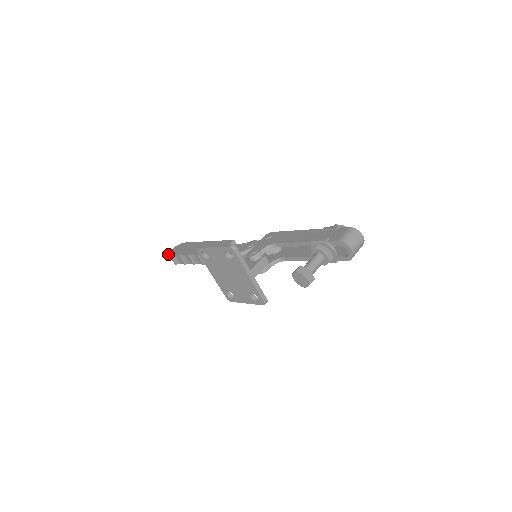
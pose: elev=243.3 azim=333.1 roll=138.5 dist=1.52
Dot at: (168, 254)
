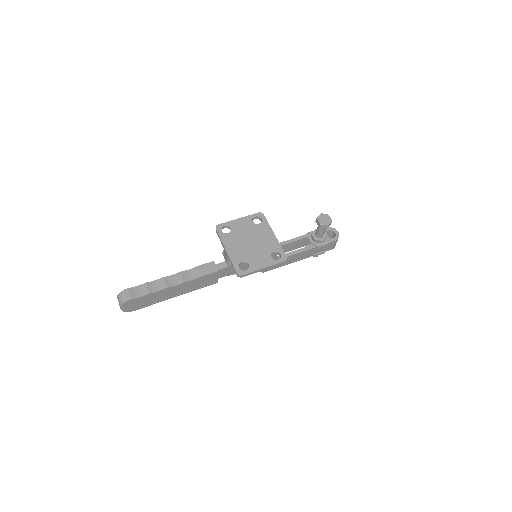
Dot at: (121, 291)
